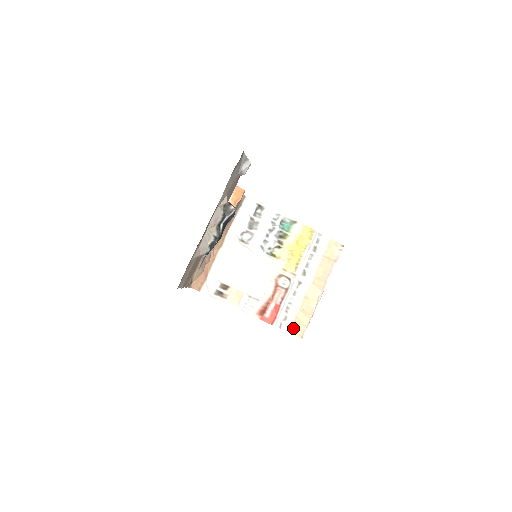
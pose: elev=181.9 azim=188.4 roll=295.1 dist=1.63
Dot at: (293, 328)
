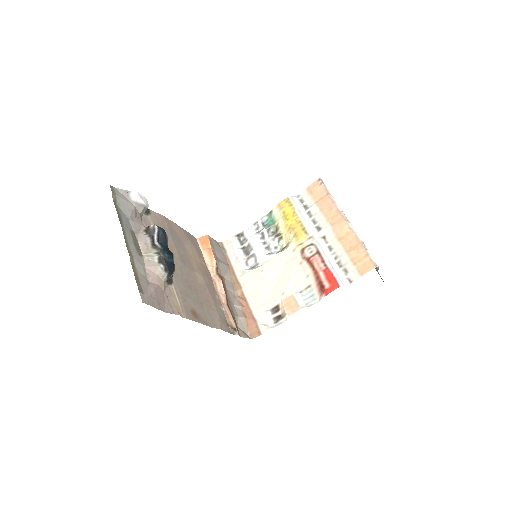
Dot at: (360, 269)
